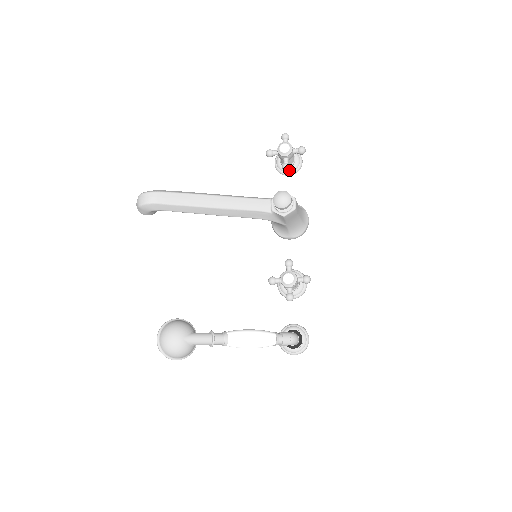
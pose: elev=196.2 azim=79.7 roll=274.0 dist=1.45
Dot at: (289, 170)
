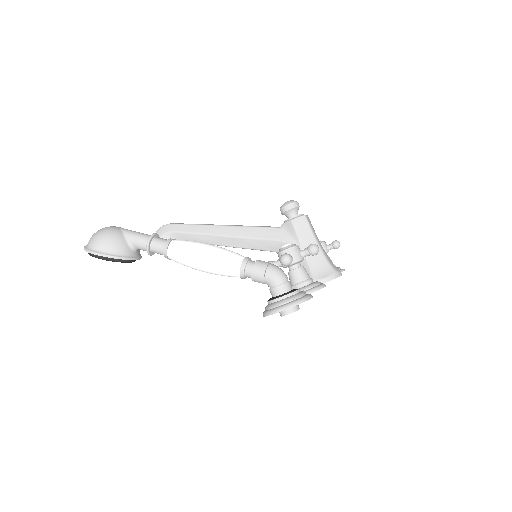
Dot at: occluded
